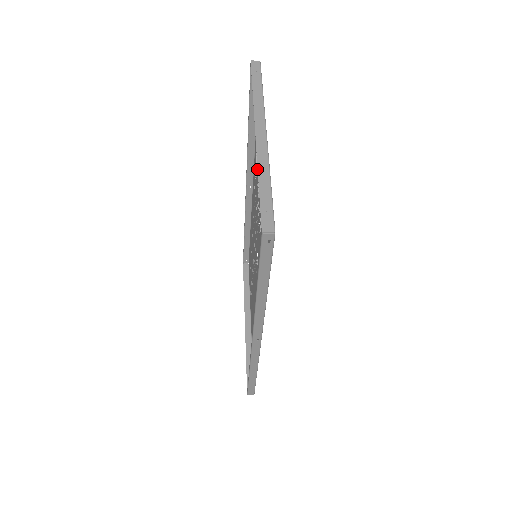
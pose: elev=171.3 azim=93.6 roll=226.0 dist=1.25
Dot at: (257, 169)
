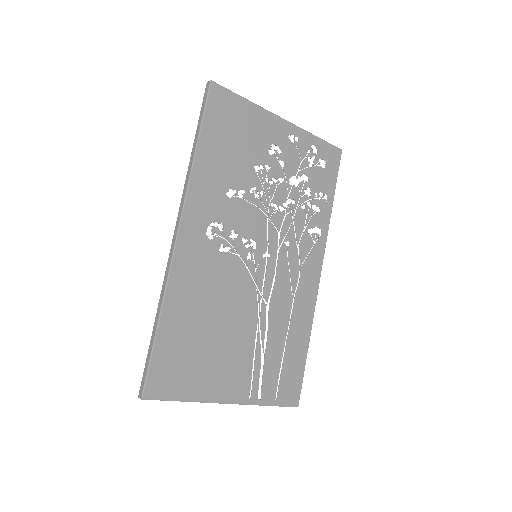
Dot at: (305, 209)
